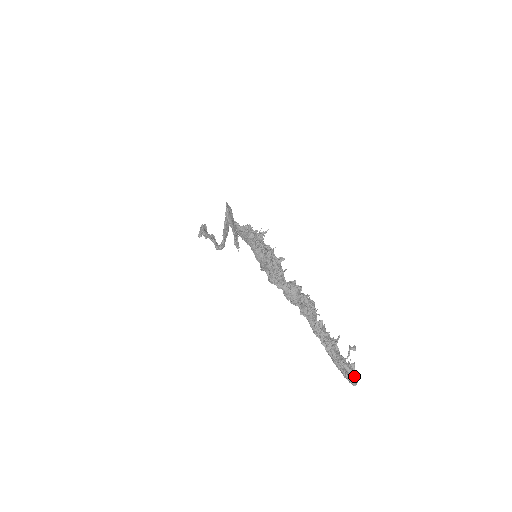
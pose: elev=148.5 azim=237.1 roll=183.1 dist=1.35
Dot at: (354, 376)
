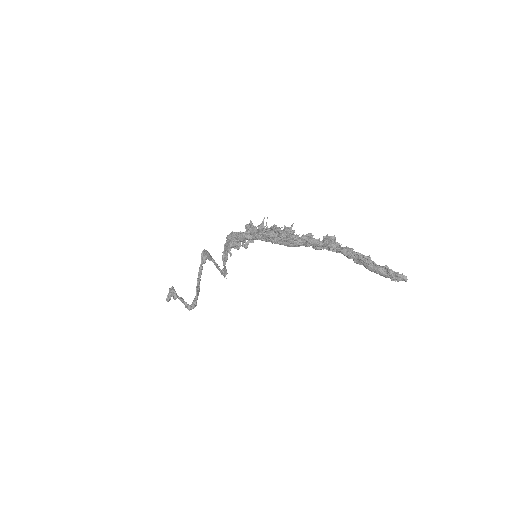
Dot at: occluded
